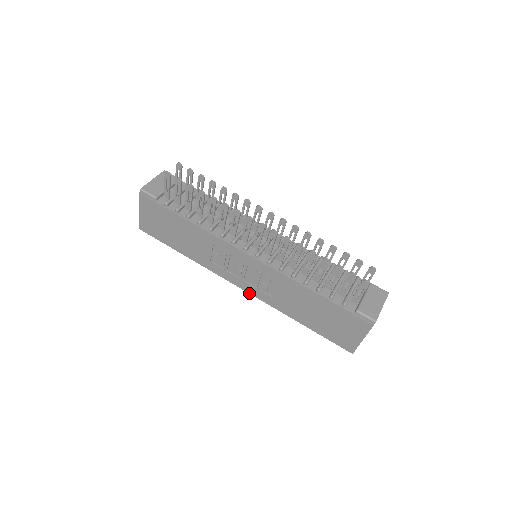
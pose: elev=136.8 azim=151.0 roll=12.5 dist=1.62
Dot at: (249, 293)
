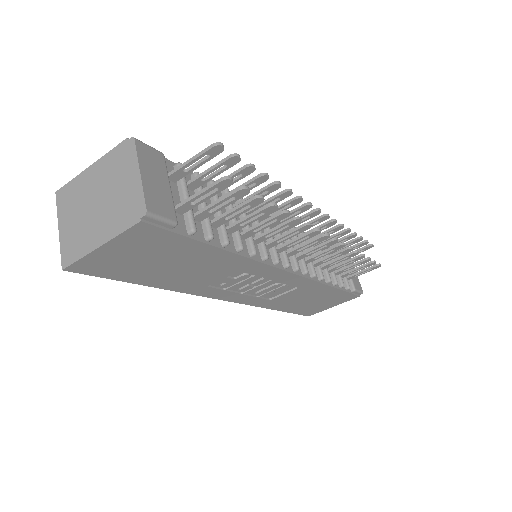
Dot at: occluded
